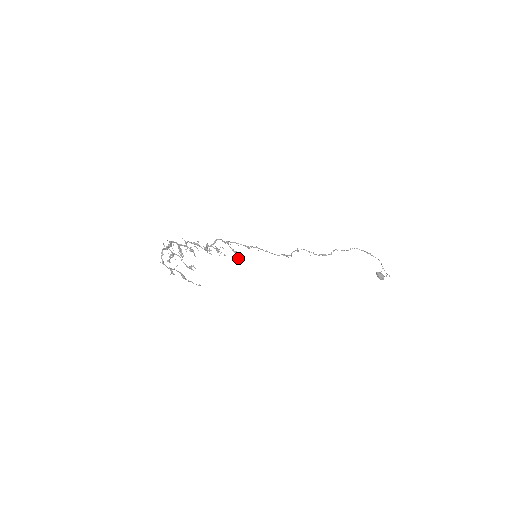
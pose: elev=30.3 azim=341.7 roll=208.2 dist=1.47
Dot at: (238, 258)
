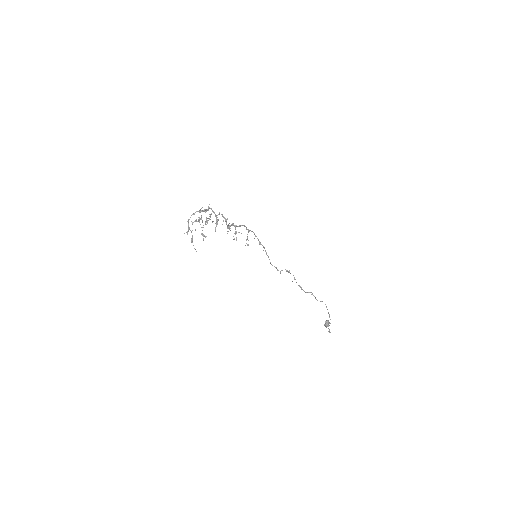
Dot at: (245, 245)
